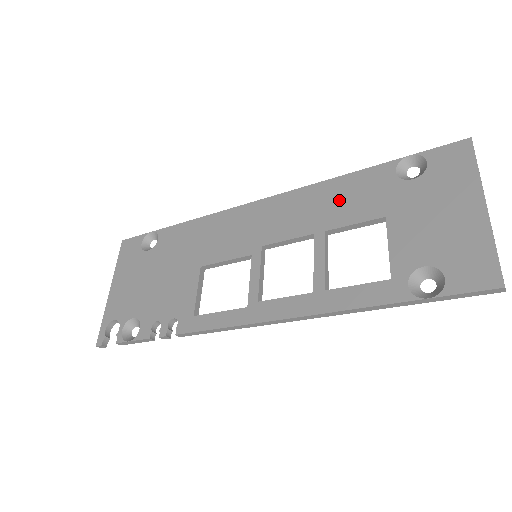
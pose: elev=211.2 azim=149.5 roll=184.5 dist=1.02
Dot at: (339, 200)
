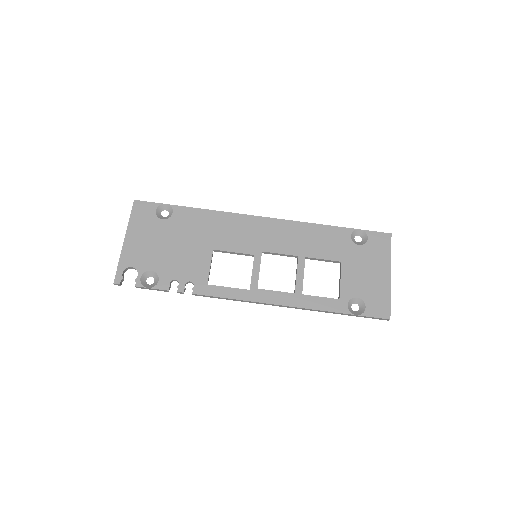
Dot at: (316, 240)
